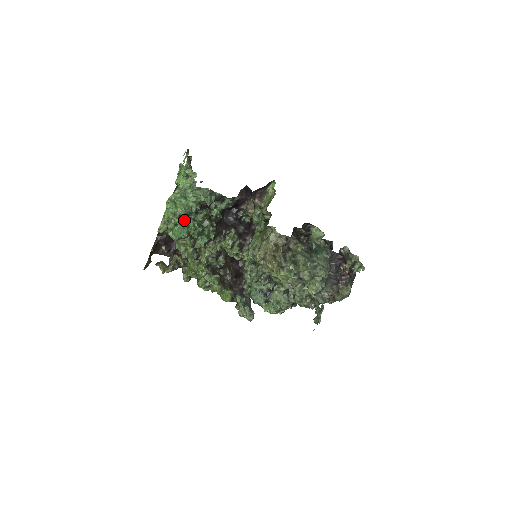
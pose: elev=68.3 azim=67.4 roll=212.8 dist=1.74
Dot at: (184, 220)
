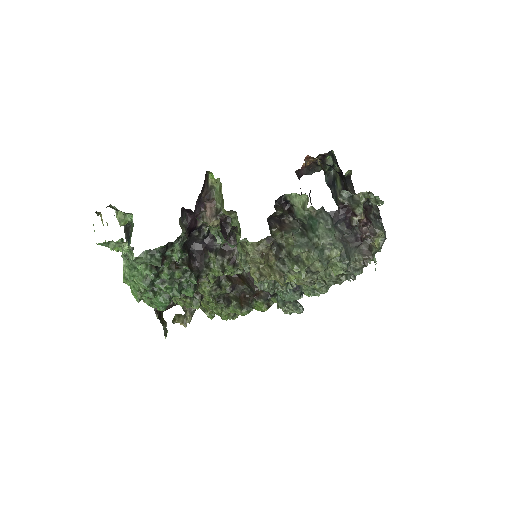
Dot at: (154, 288)
